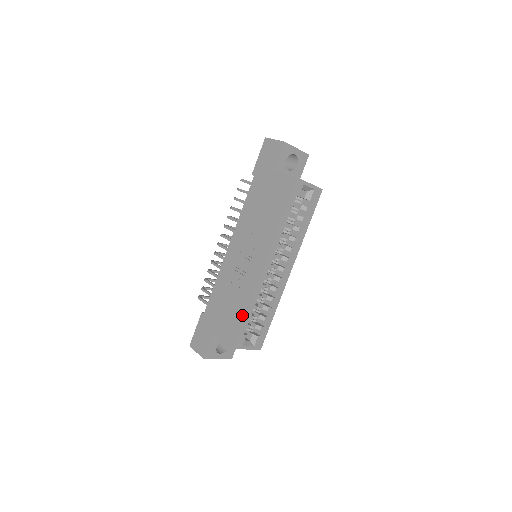
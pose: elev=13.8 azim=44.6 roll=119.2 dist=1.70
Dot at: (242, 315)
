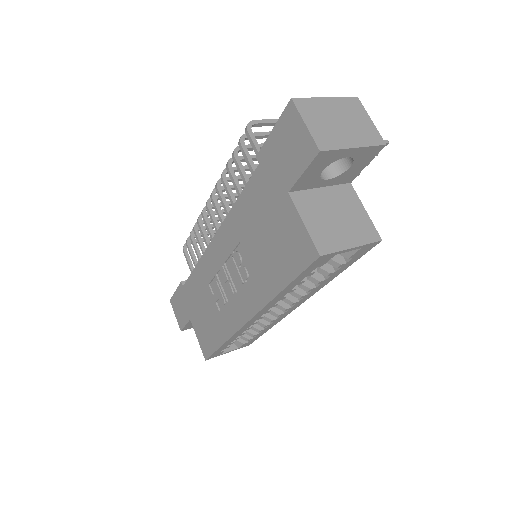
Dot at: (217, 343)
